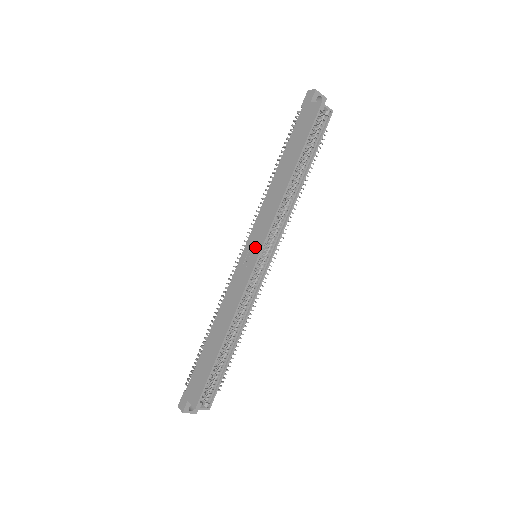
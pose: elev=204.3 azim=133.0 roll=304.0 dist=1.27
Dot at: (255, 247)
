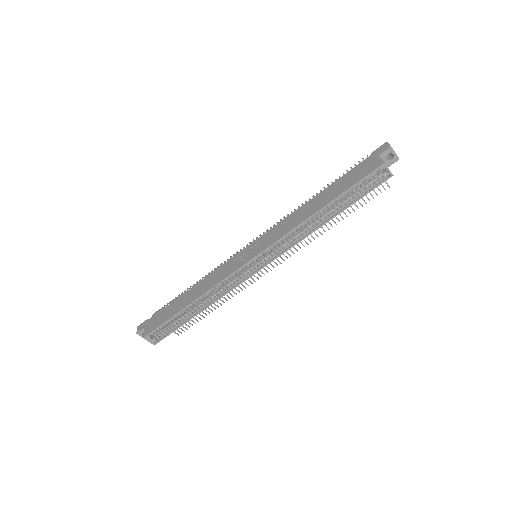
Dot at: (256, 249)
